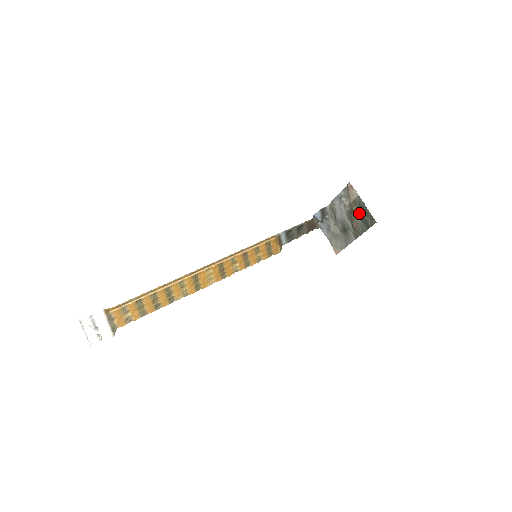
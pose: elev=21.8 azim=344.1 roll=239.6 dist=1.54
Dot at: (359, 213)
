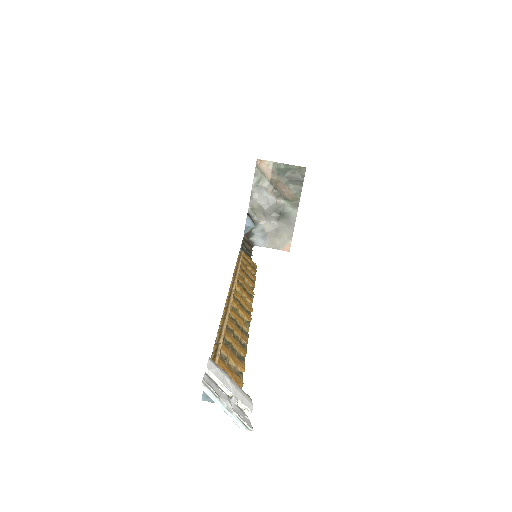
Dot at: (284, 179)
